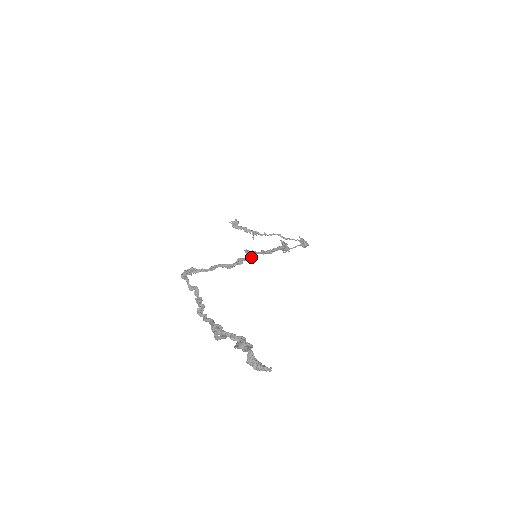
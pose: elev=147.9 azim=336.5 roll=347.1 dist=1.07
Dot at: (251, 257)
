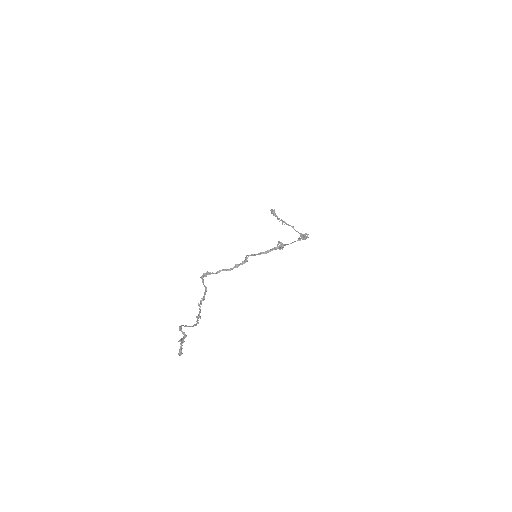
Dot at: (247, 261)
